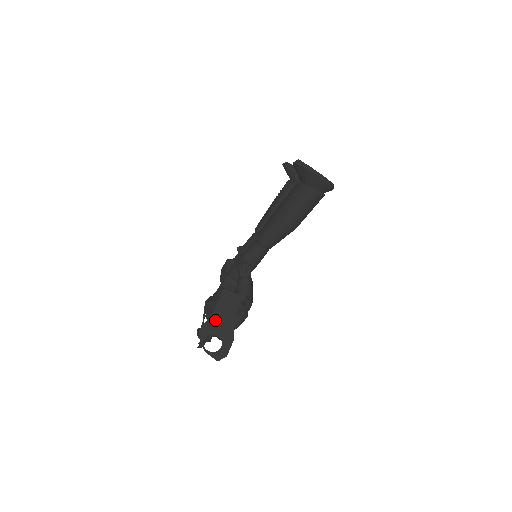
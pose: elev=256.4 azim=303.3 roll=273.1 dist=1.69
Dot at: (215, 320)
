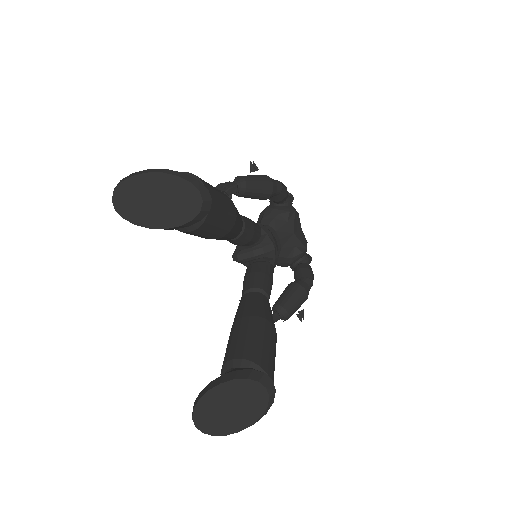
Dot at: occluded
